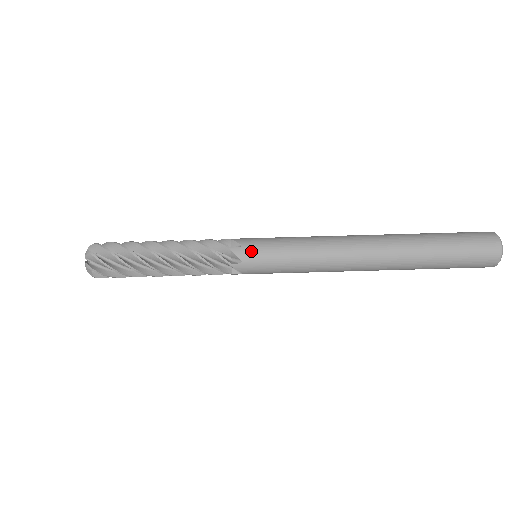
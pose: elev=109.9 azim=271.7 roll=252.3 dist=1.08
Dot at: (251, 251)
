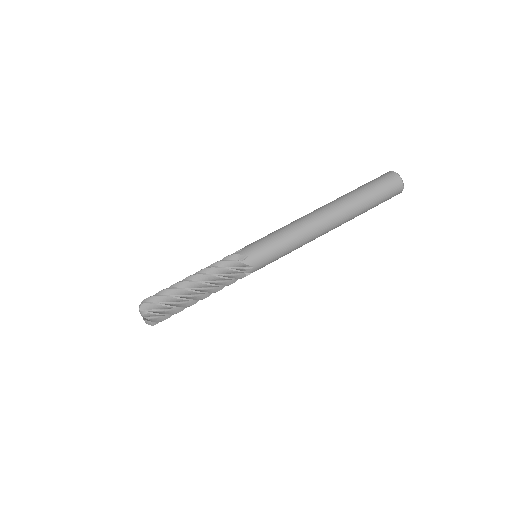
Dot at: (256, 257)
